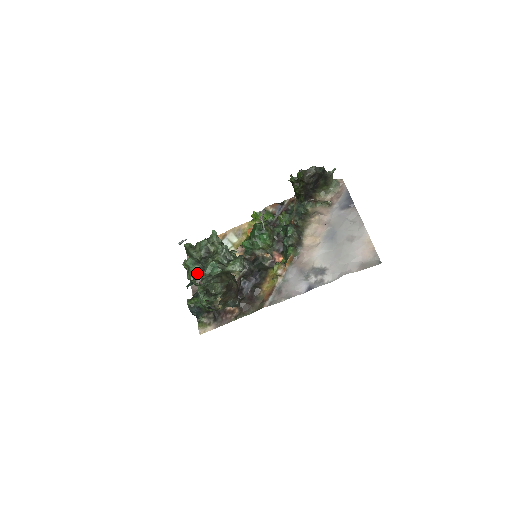
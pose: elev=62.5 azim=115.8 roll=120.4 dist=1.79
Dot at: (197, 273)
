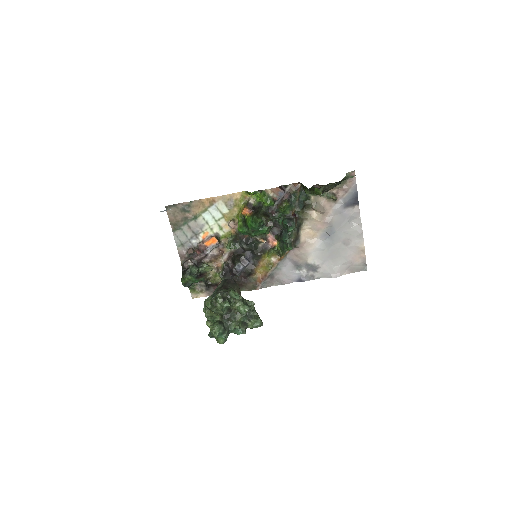
Dot at: (225, 341)
